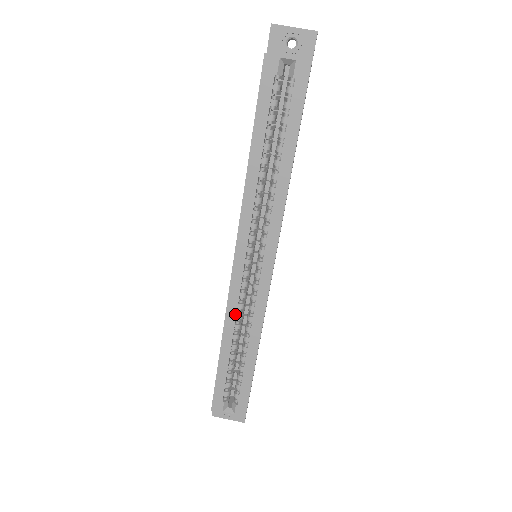
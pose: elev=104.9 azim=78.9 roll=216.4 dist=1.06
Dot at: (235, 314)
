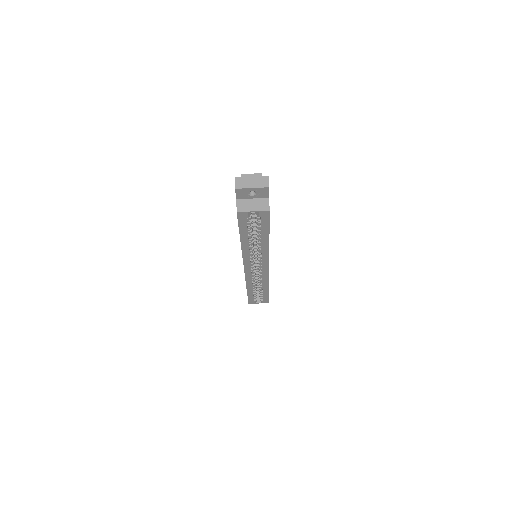
Dot at: (251, 281)
